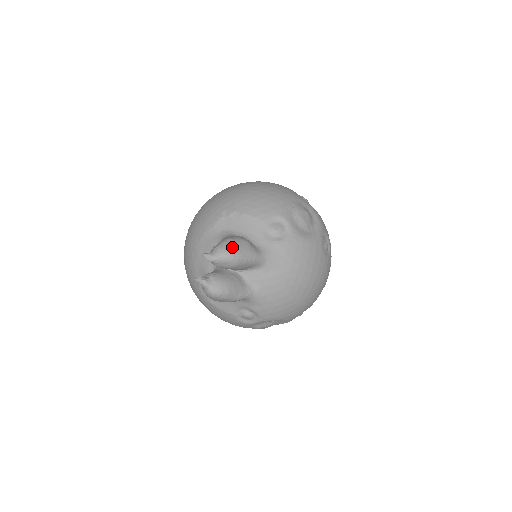
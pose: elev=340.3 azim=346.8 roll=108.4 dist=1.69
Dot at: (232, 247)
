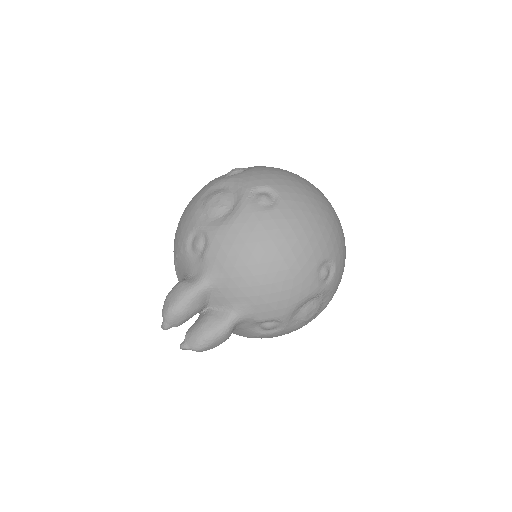
Dot at: (167, 303)
